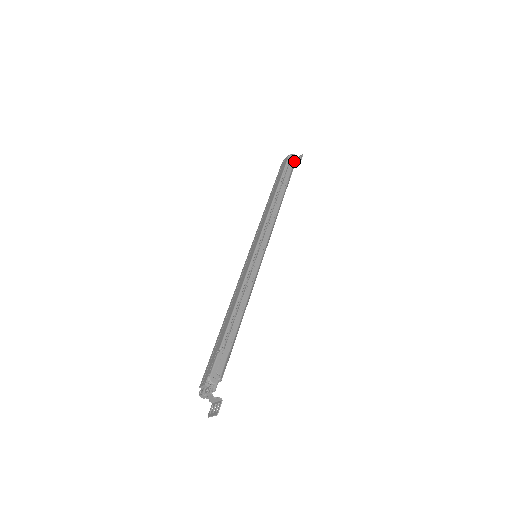
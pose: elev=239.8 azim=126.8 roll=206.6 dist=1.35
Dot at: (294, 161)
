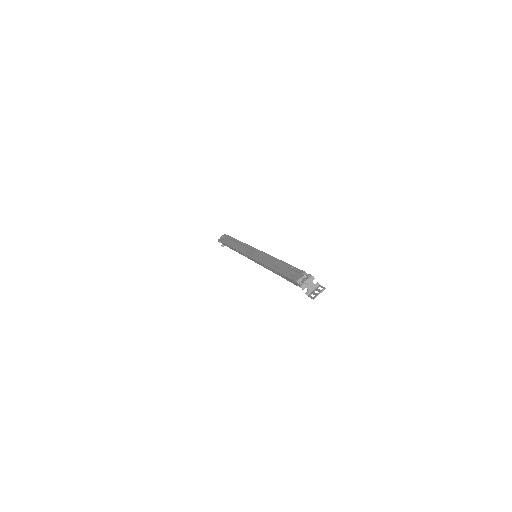
Dot at: occluded
